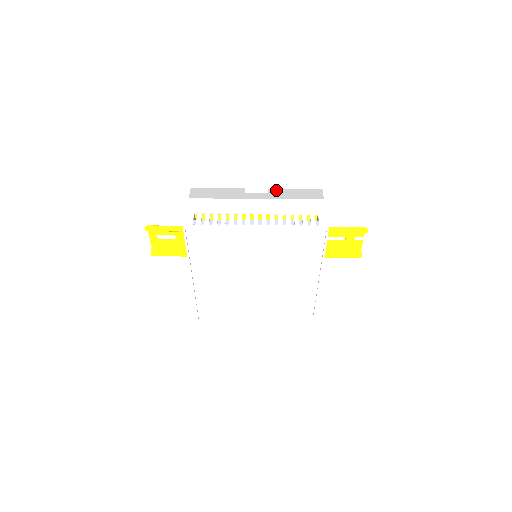
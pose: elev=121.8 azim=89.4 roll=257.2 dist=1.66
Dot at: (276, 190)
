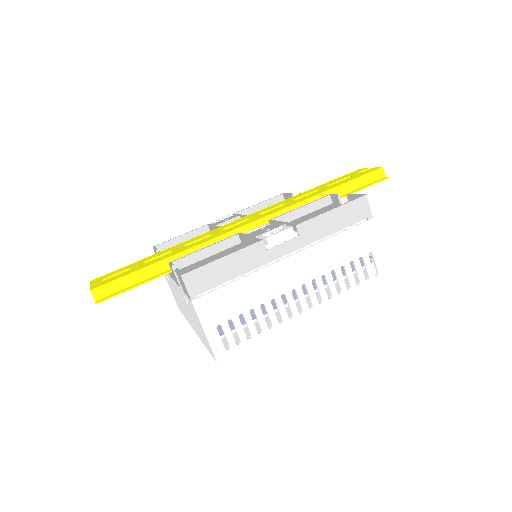
Dot at: (308, 225)
